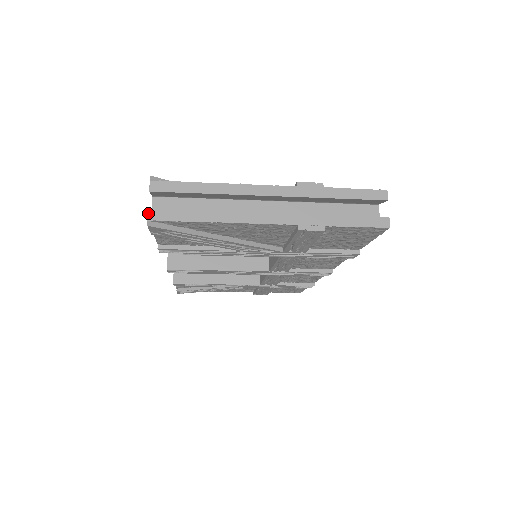
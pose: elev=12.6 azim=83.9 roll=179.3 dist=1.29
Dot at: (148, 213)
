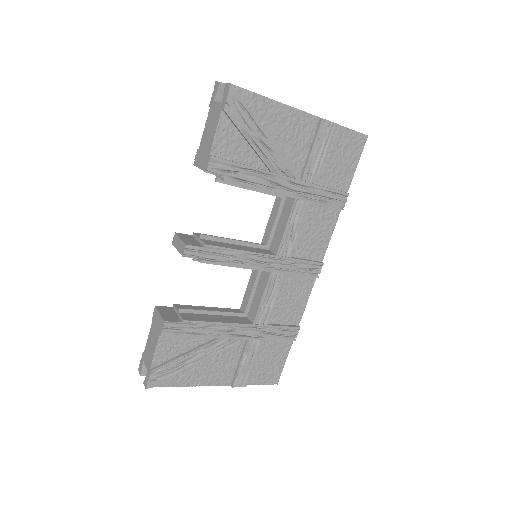
Dot at: (227, 83)
